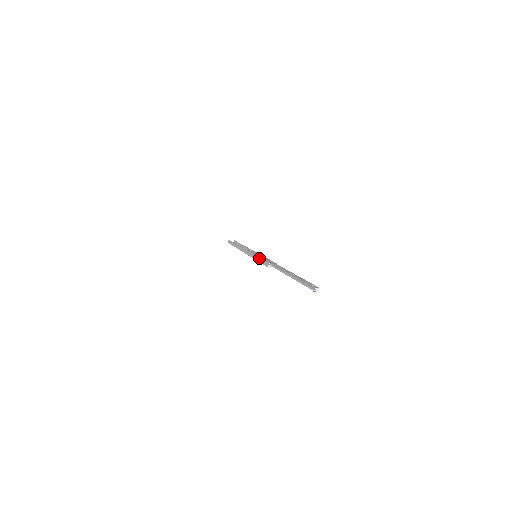
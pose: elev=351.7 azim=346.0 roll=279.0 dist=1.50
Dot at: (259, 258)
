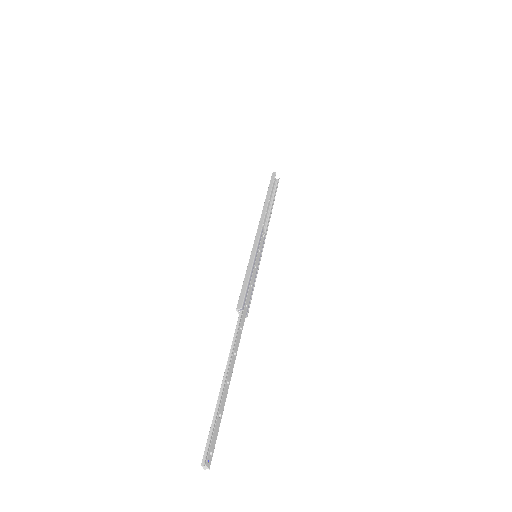
Dot at: (249, 276)
